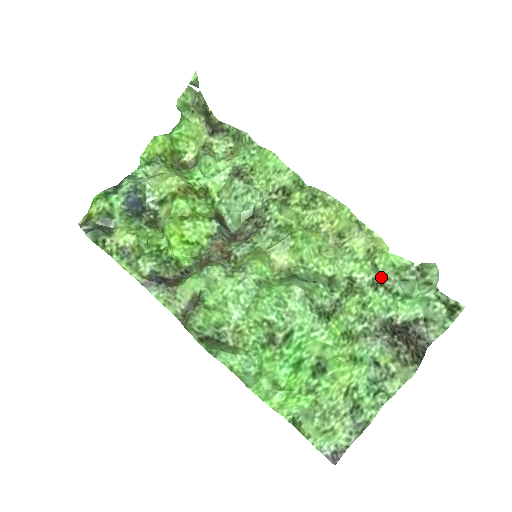
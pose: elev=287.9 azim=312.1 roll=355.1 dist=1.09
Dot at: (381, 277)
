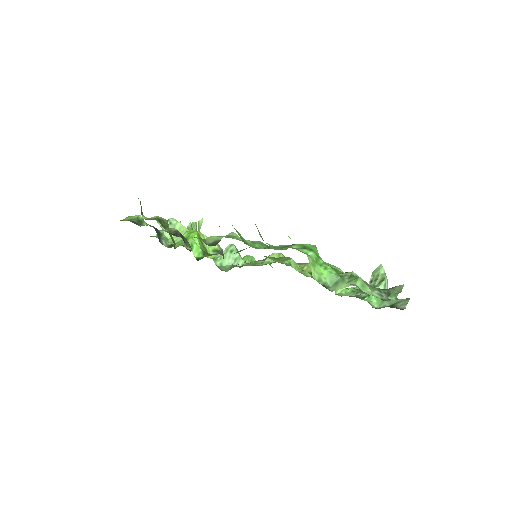
Dot at: occluded
